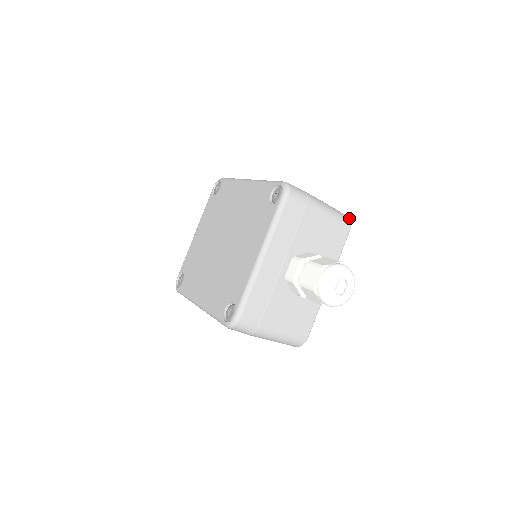
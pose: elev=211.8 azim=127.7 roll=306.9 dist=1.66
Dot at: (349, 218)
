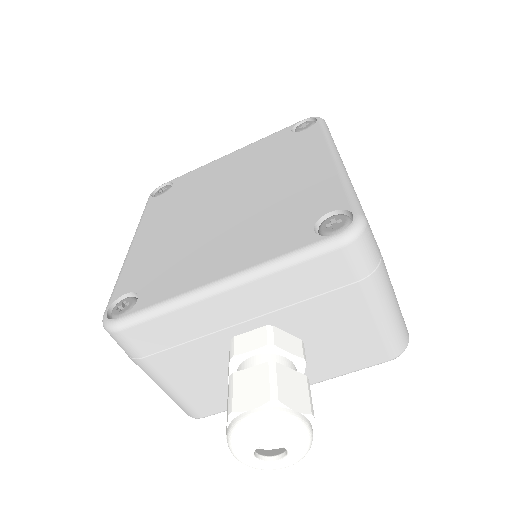
Dot at: (407, 344)
